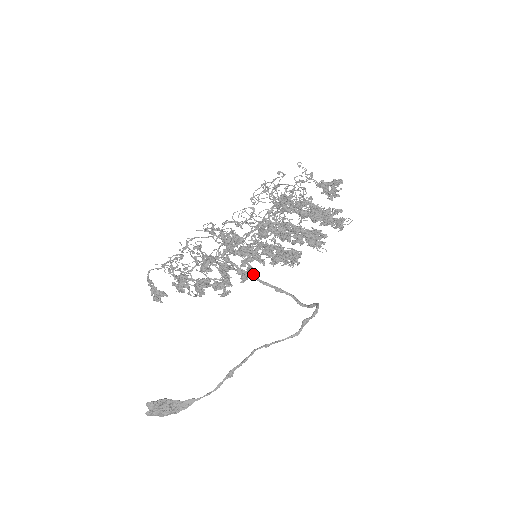
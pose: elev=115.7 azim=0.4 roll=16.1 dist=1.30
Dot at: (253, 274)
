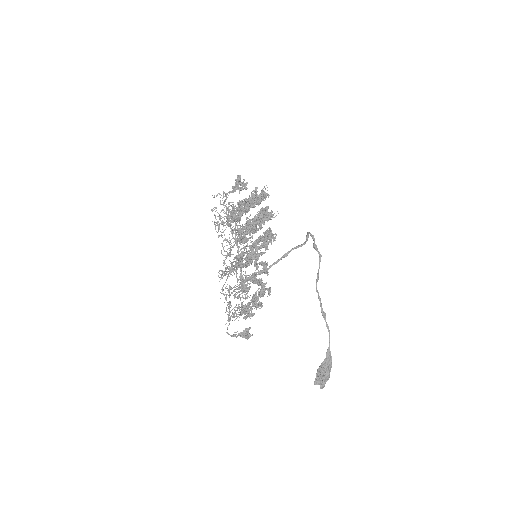
Dot at: (267, 264)
